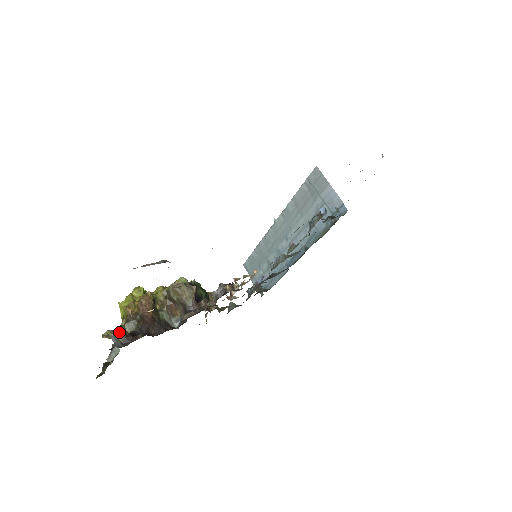
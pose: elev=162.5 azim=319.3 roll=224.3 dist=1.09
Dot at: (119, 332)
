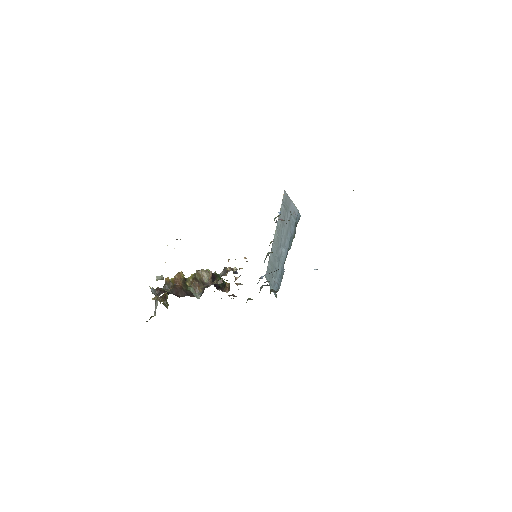
Dot at: (157, 288)
